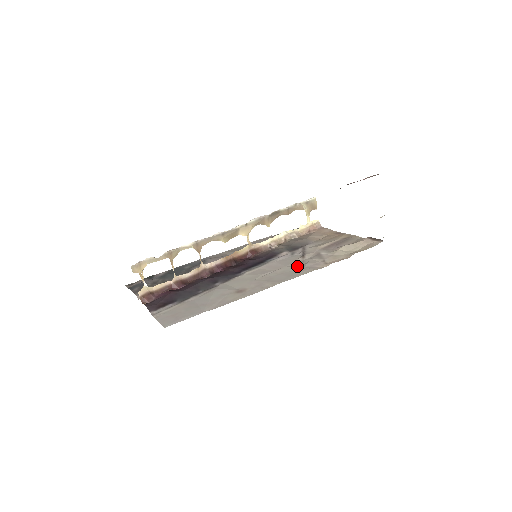
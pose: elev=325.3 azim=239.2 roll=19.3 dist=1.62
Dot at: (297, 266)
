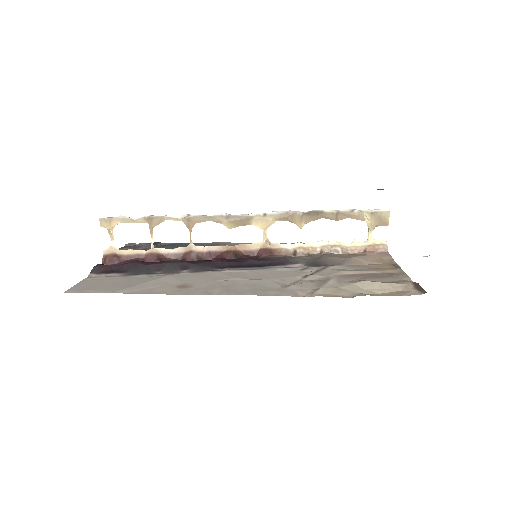
Dot at: (279, 283)
